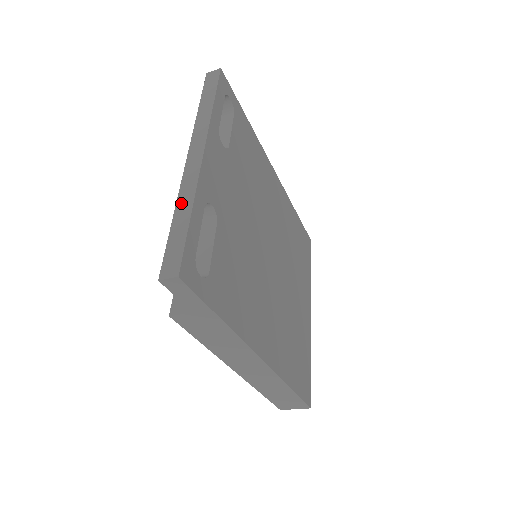
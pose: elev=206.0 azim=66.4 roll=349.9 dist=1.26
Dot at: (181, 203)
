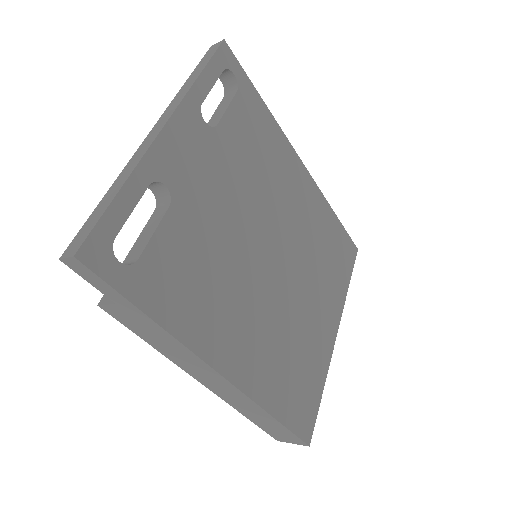
Dot at: (119, 178)
